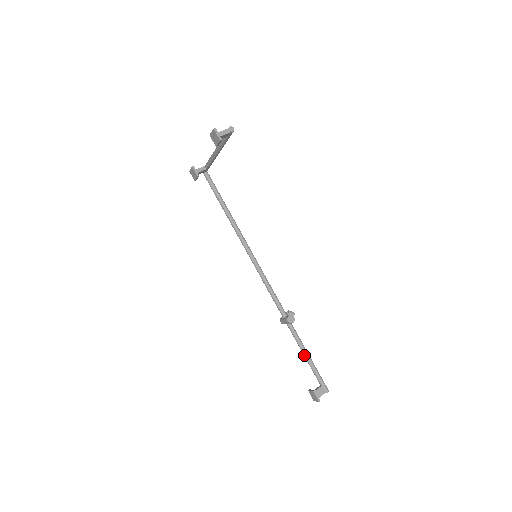
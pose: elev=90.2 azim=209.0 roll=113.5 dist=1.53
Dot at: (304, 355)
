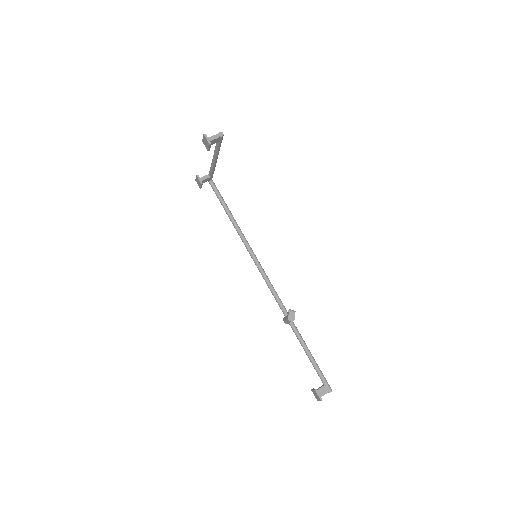
Dot at: (306, 354)
